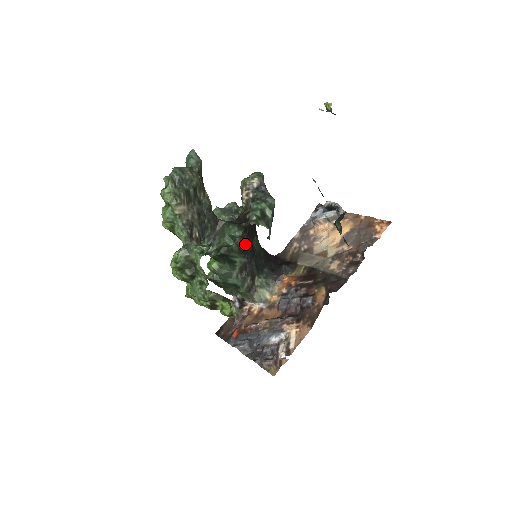
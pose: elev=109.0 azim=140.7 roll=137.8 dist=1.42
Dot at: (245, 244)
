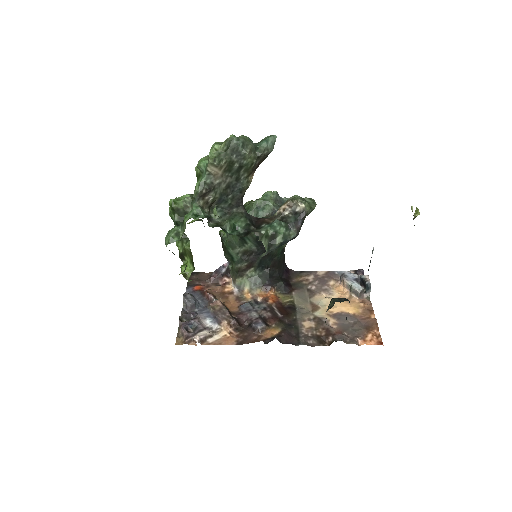
Dot at: occluded
